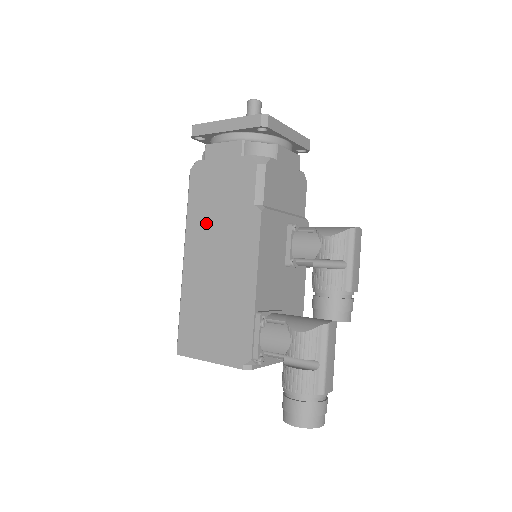
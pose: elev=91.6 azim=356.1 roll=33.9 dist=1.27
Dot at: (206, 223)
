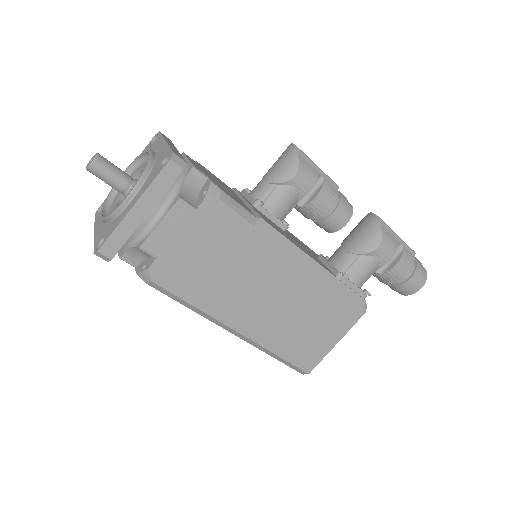
Dot at: (226, 290)
